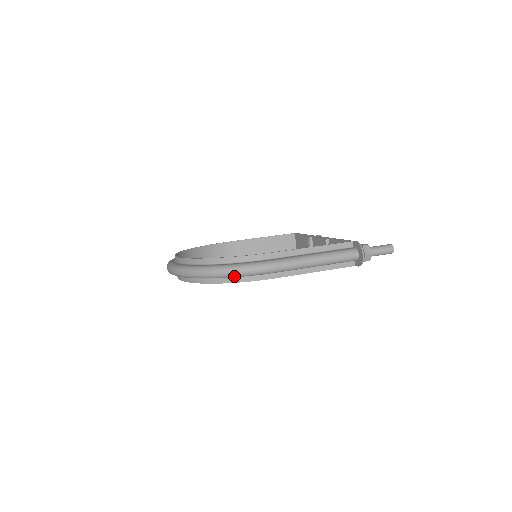
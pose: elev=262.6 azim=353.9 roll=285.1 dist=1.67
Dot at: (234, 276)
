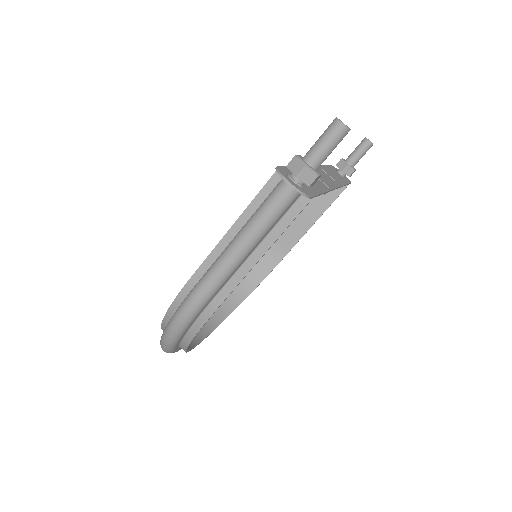
Dot at: (178, 336)
